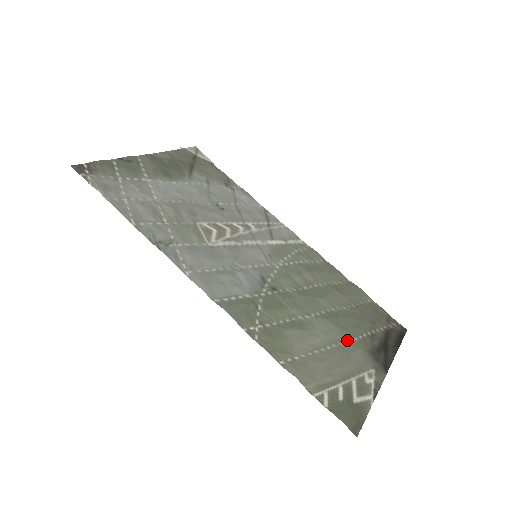
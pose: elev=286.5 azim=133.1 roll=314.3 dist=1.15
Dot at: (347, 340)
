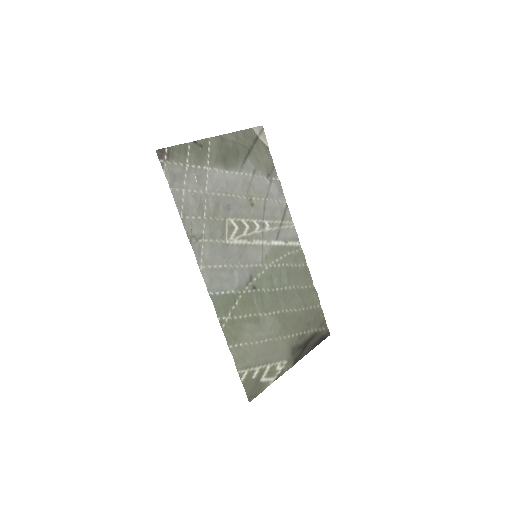
Dot at: (282, 337)
